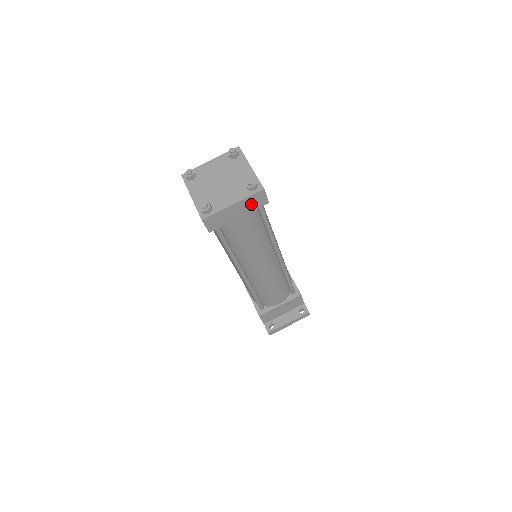
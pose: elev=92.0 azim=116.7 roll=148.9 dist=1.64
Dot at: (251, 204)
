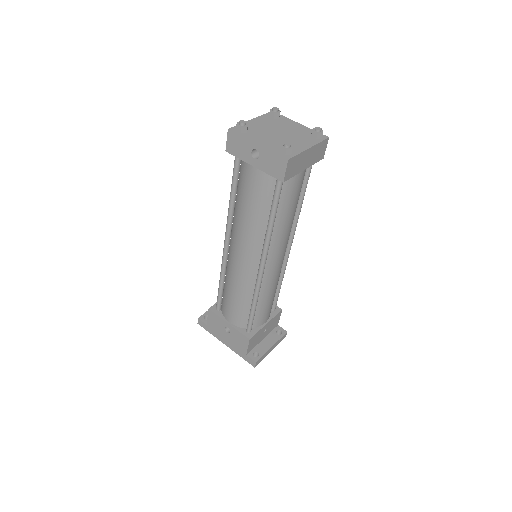
Dot at: (316, 154)
